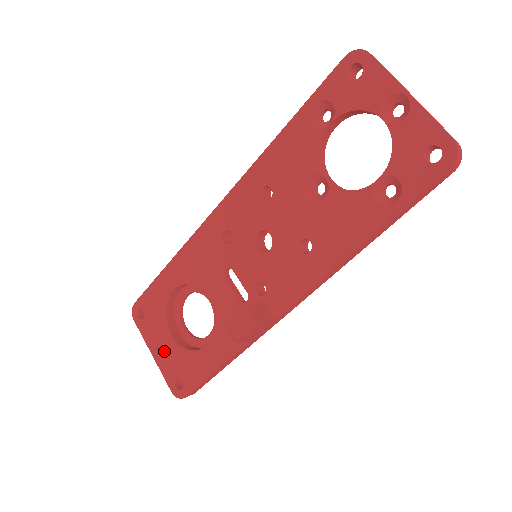
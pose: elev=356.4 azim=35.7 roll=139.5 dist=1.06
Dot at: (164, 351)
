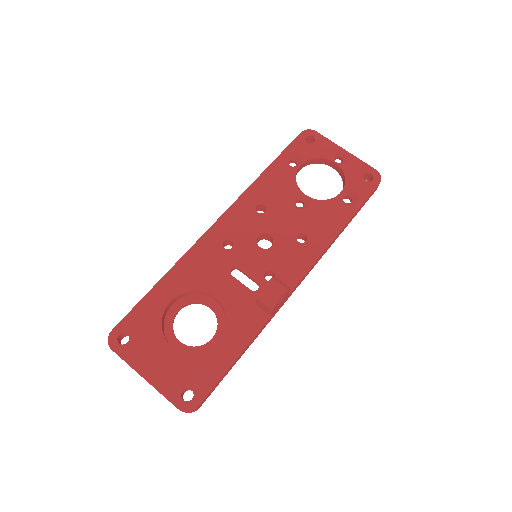
Dot at: (162, 367)
